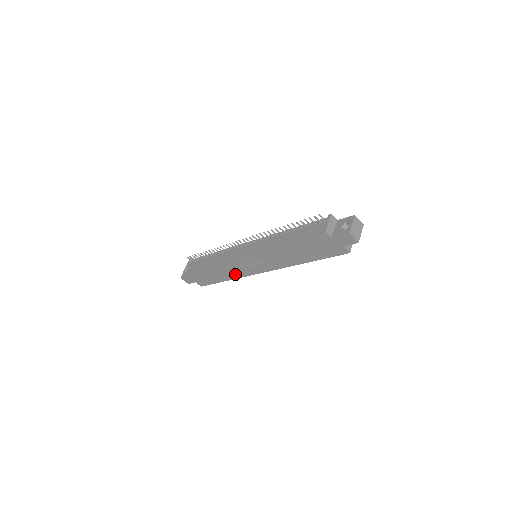
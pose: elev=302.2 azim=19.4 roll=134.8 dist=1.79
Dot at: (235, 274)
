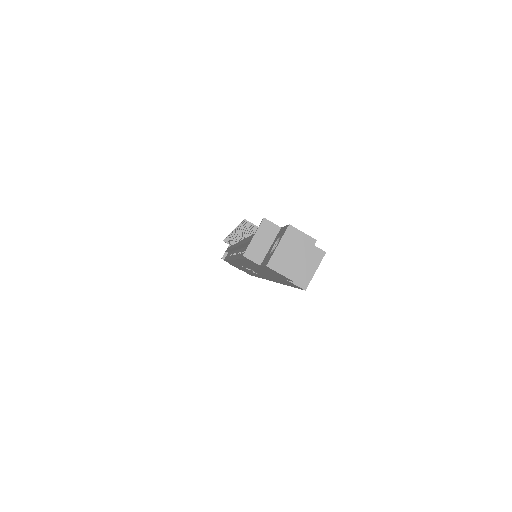
Dot at: occluded
